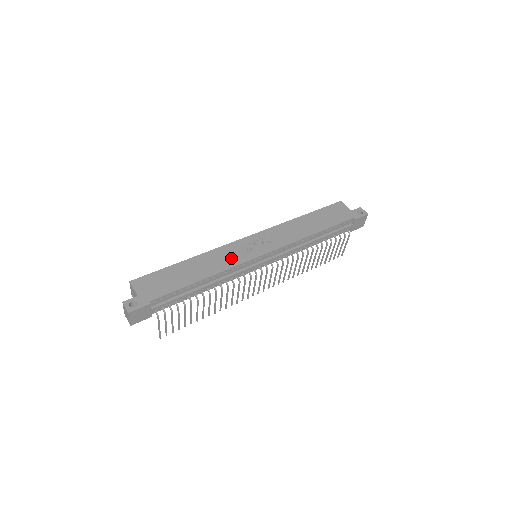
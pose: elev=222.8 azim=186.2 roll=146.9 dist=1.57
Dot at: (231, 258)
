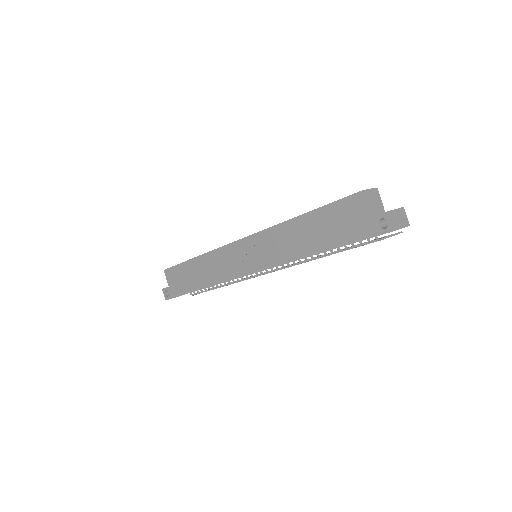
Dot at: (223, 267)
